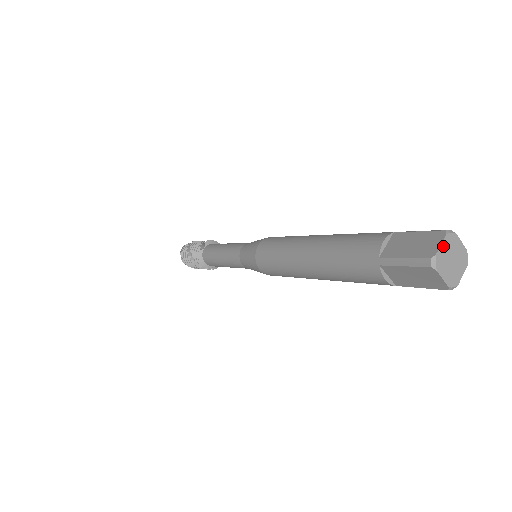
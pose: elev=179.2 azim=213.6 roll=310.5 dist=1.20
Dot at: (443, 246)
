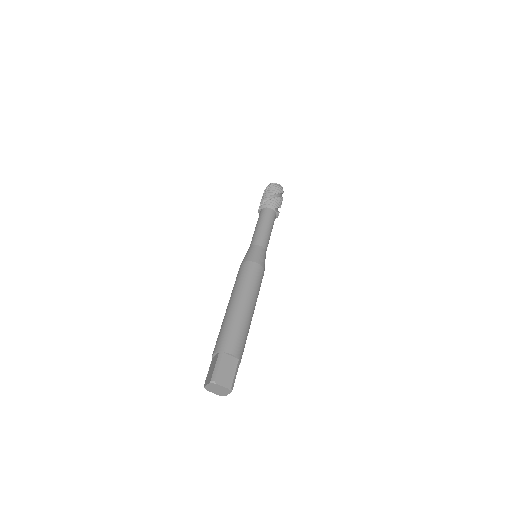
Dot at: (208, 386)
